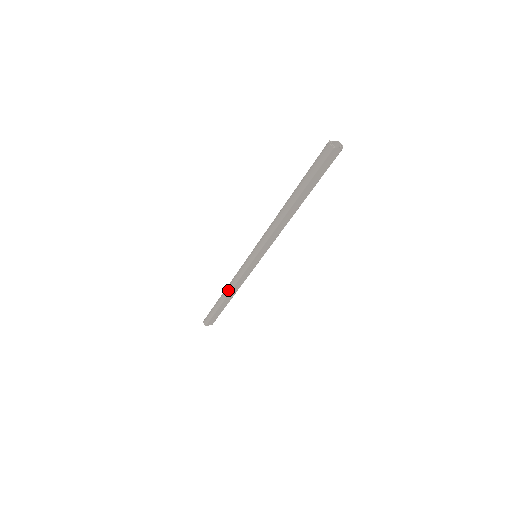
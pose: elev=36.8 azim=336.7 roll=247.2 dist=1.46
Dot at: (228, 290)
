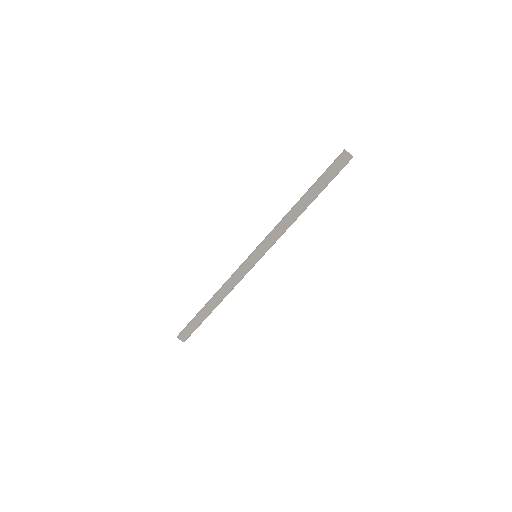
Dot at: (218, 291)
